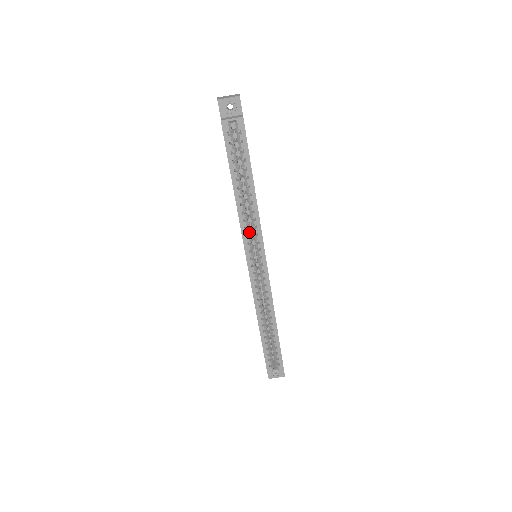
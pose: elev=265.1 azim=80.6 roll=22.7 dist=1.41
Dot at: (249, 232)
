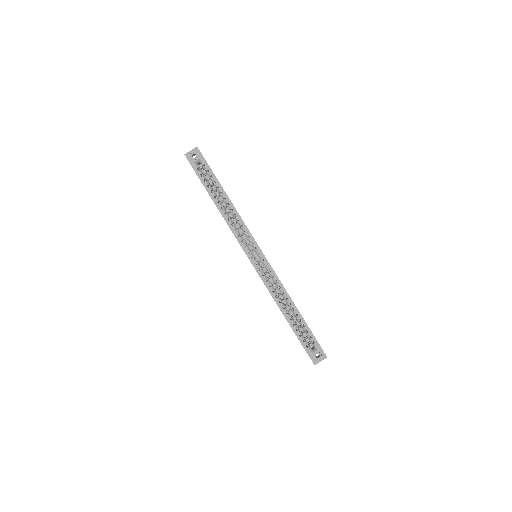
Dot at: (239, 233)
